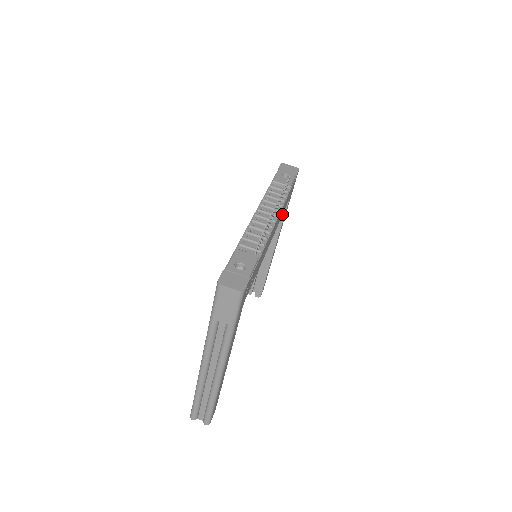
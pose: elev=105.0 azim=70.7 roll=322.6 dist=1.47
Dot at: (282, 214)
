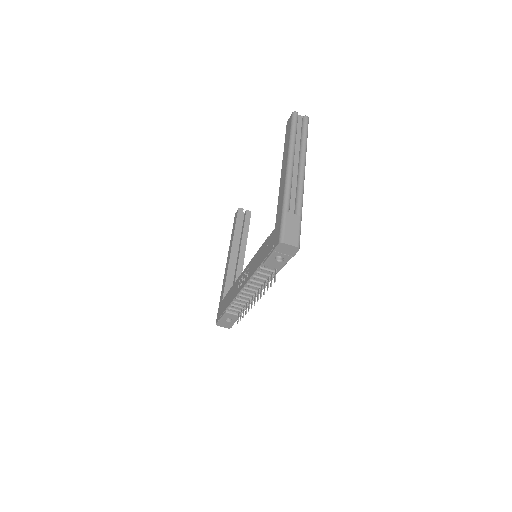
Dot at: occluded
